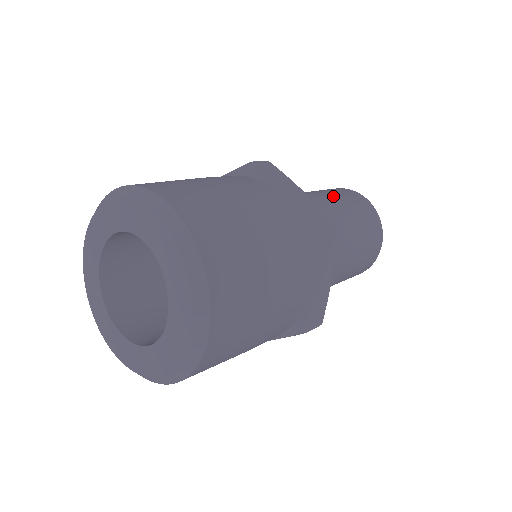
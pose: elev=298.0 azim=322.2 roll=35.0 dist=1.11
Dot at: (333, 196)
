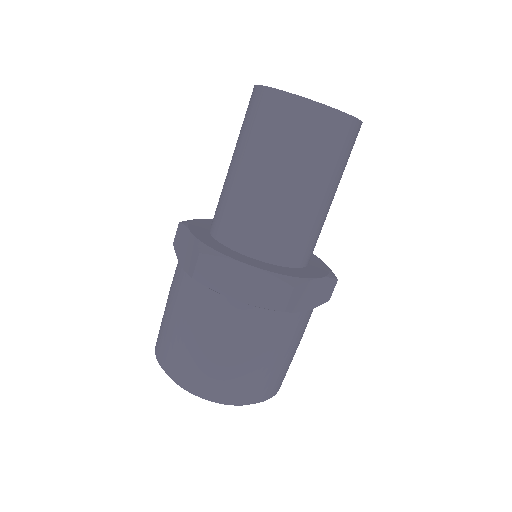
Dot at: (270, 159)
